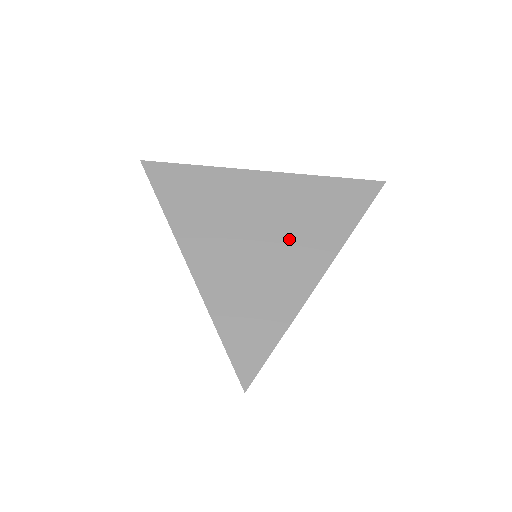
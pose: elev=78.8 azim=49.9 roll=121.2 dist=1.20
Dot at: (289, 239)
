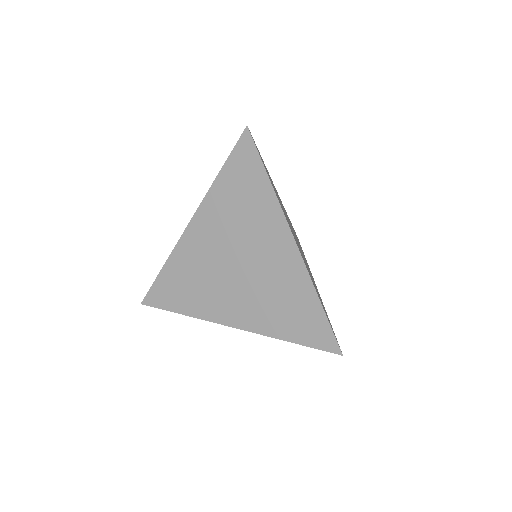
Dot at: (246, 291)
